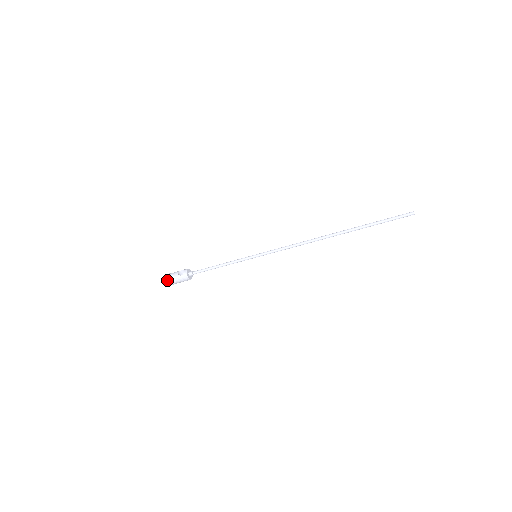
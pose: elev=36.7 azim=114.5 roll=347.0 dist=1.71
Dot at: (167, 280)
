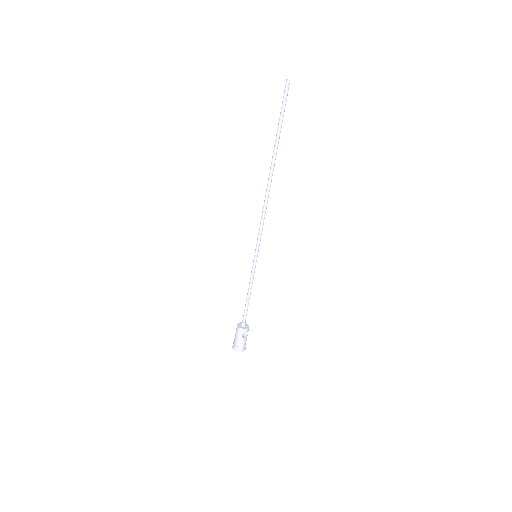
Dot at: (234, 345)
